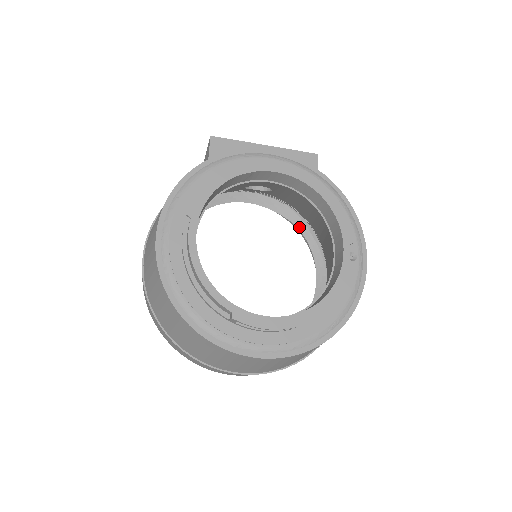
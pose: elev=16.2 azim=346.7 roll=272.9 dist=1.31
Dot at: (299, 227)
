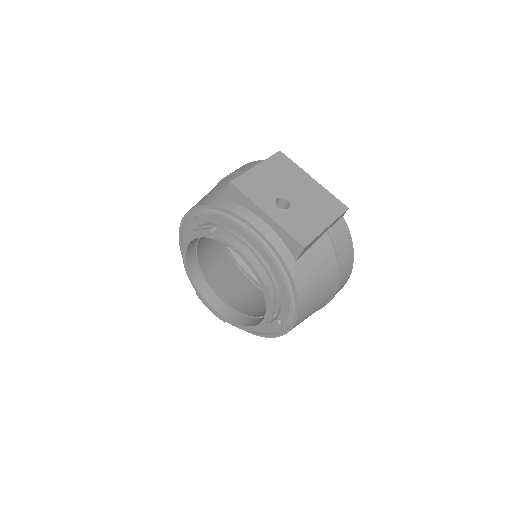
Dot at: occluded
